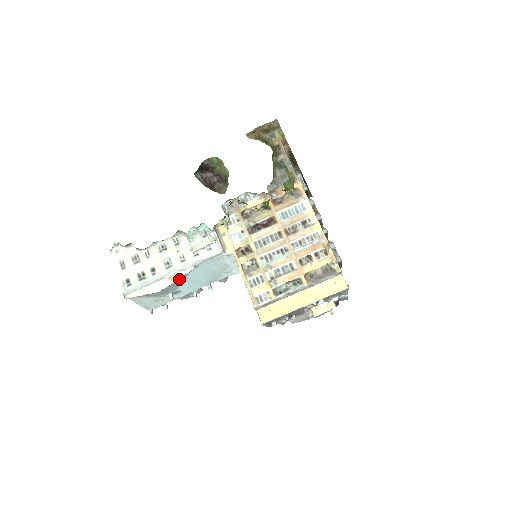
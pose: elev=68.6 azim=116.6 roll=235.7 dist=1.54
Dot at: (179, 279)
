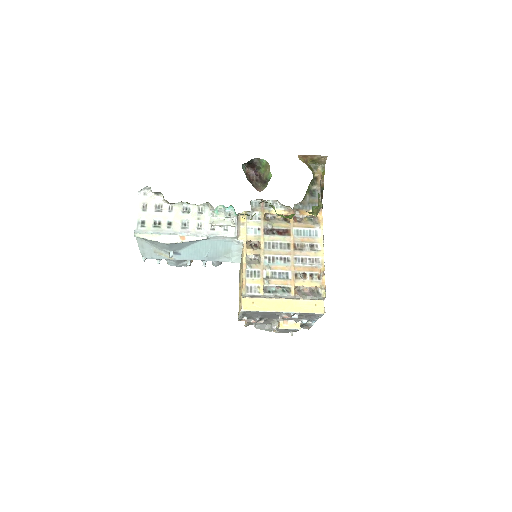
Dot at: (188, 242)
